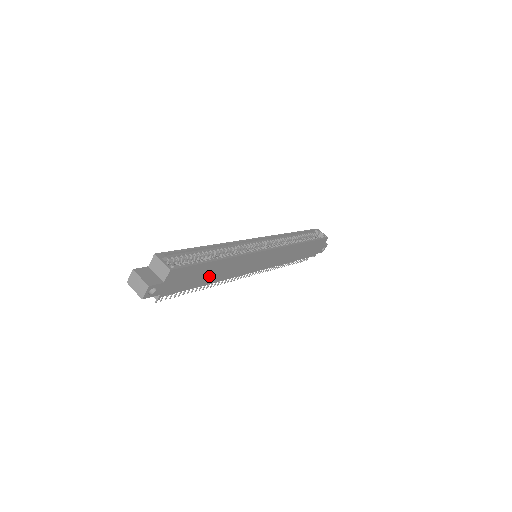
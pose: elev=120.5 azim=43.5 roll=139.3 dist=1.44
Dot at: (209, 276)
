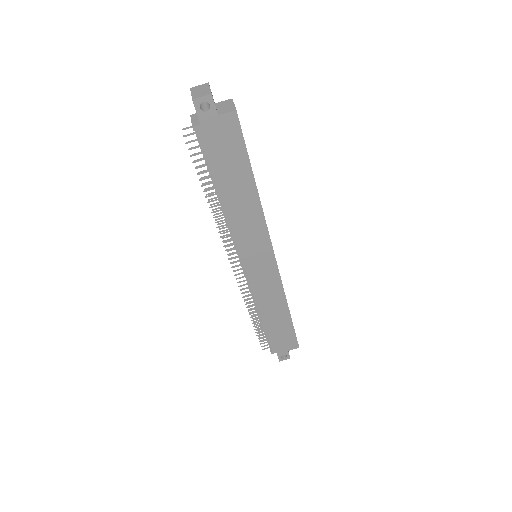
Dot at: (232, 187)
